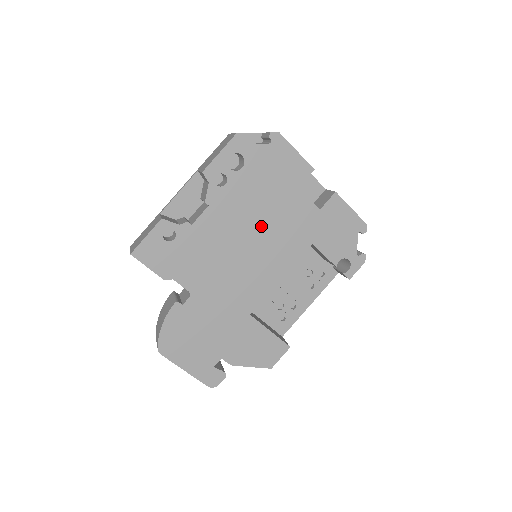
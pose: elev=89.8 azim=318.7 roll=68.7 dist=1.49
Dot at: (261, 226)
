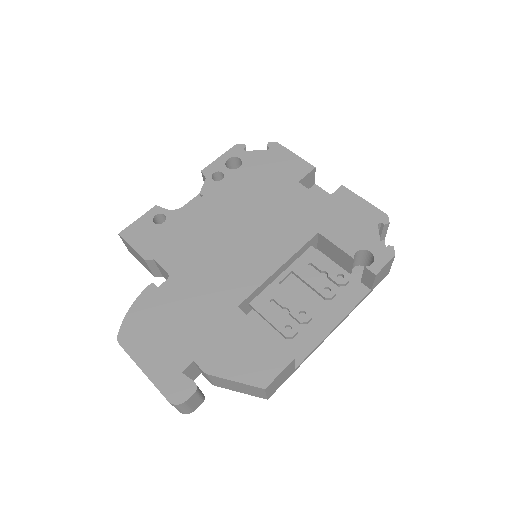
Dot at: (256, 214)
